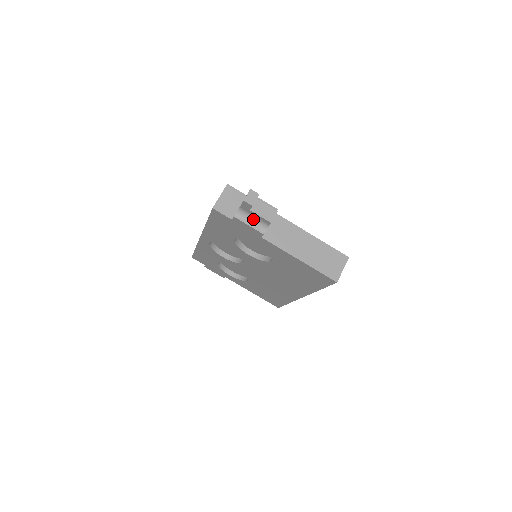
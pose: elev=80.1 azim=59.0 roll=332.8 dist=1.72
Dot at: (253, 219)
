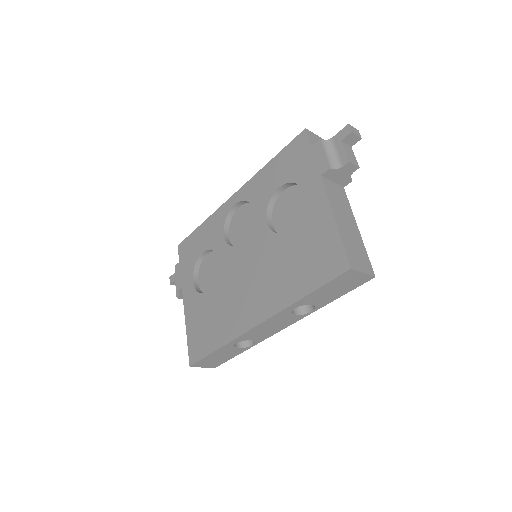
Dot at: (333, 154)
